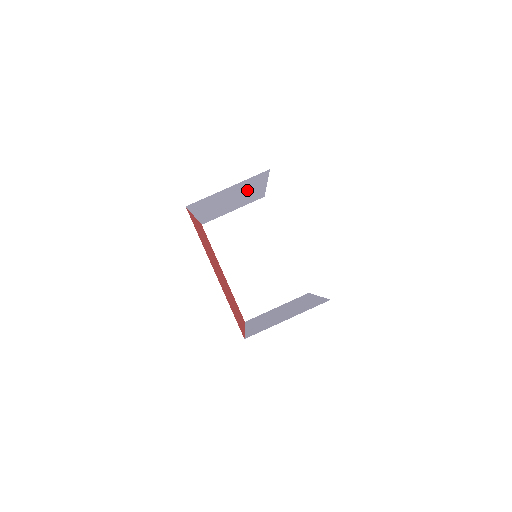
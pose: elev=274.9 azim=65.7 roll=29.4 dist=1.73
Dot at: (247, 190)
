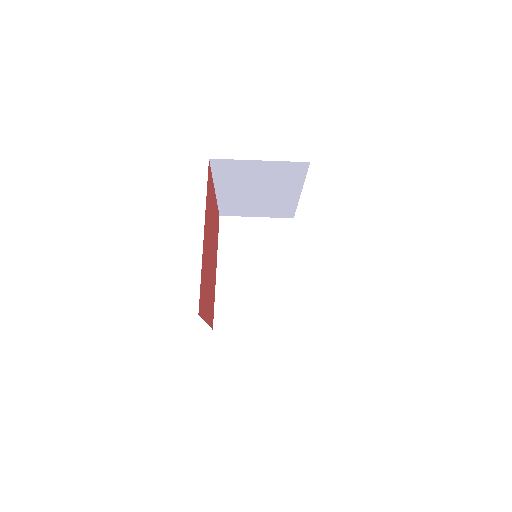
Dot at: (278, 186)
